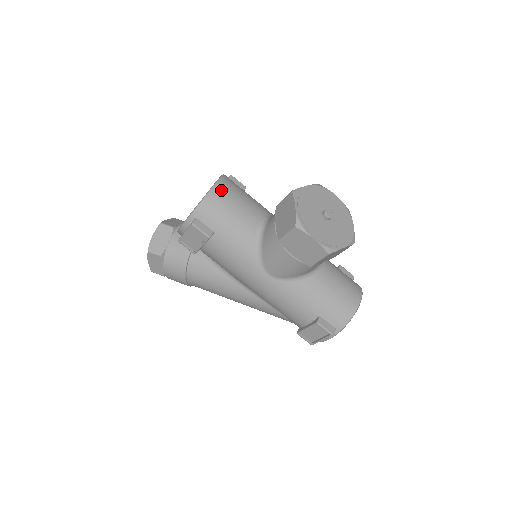
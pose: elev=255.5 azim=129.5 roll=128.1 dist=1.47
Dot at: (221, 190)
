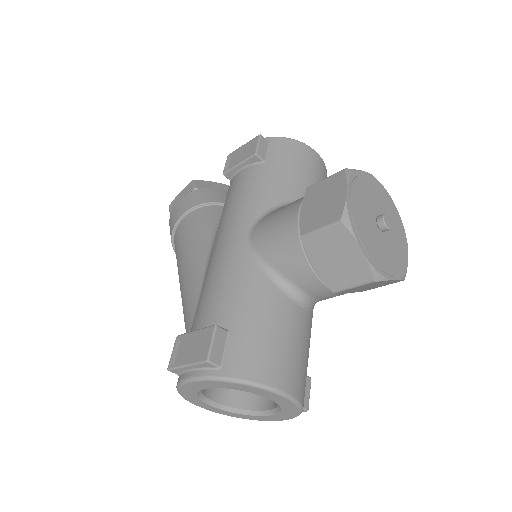
Dot at: (313, 156)
